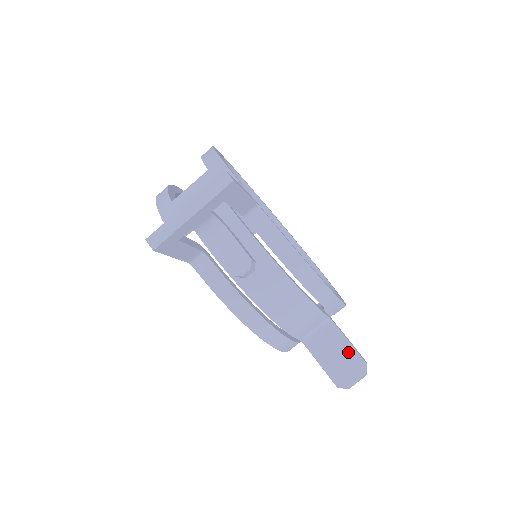
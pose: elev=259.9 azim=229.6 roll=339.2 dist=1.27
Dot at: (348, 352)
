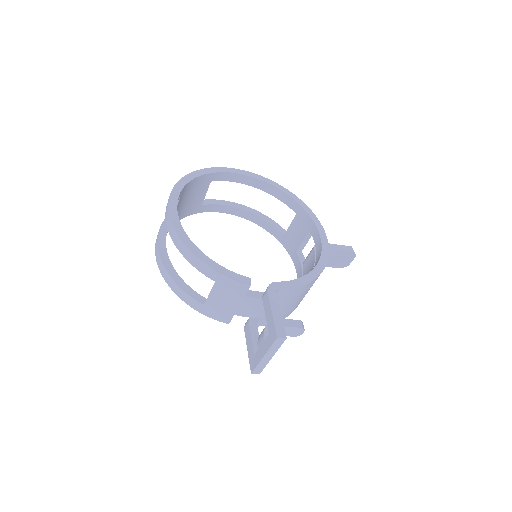
Dot at: (341, 254)
